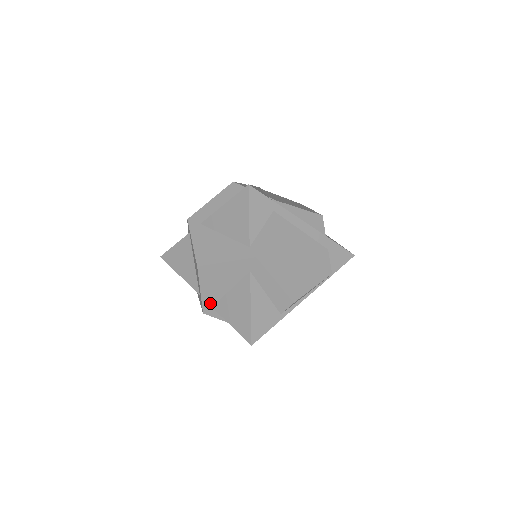
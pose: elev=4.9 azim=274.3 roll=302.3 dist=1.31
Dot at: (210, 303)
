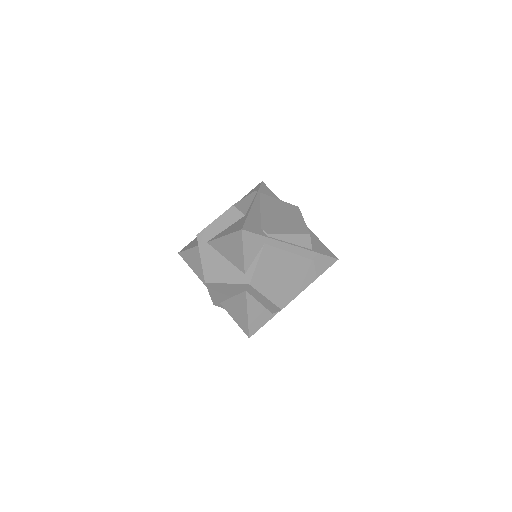
Dot at: (218, 301)
